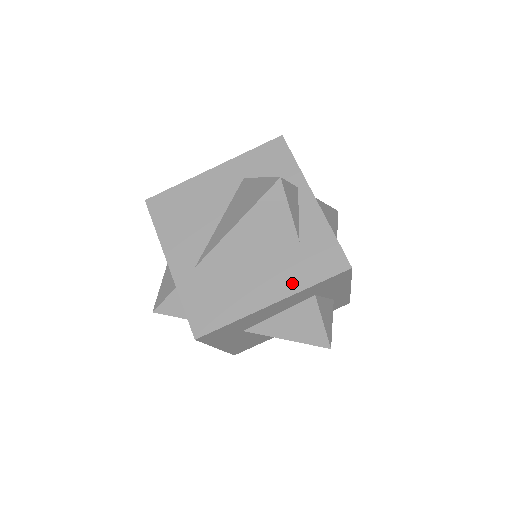
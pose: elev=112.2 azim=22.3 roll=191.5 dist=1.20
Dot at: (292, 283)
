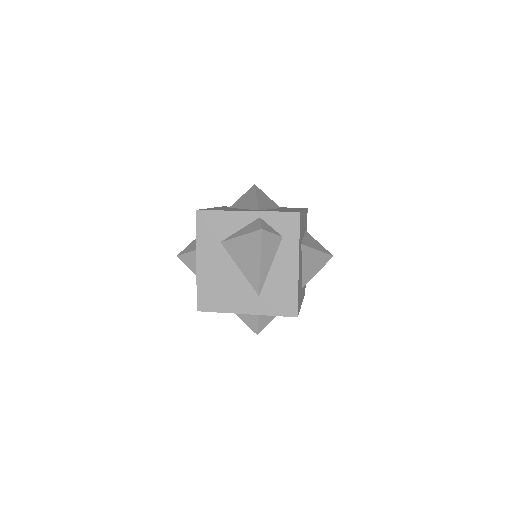
Dot at: occluded
